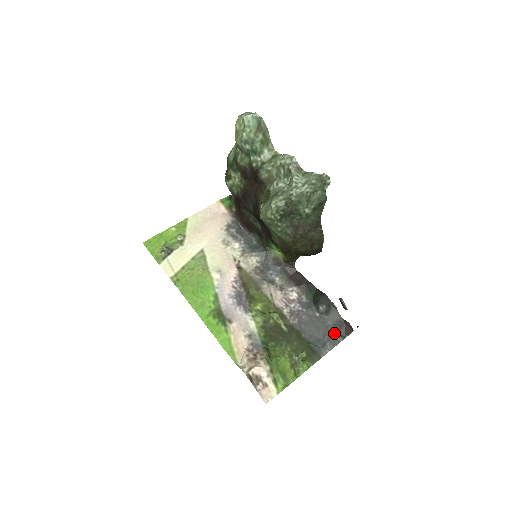
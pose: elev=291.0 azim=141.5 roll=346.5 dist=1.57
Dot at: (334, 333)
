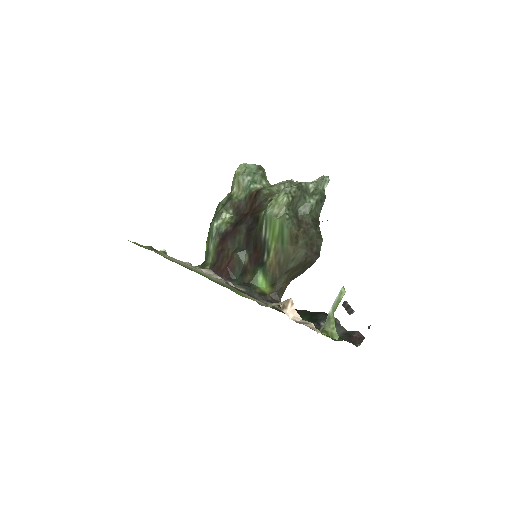
Dot at: occluded
